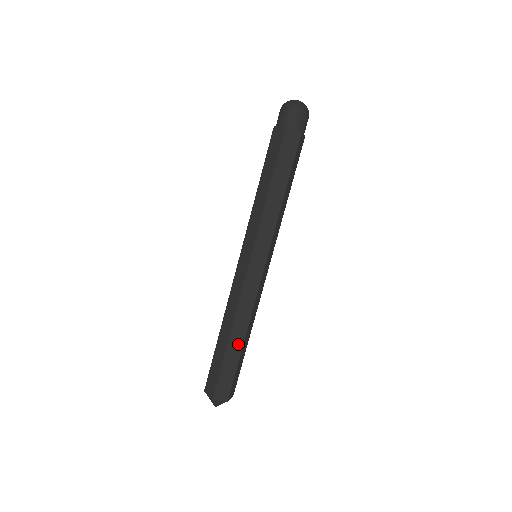
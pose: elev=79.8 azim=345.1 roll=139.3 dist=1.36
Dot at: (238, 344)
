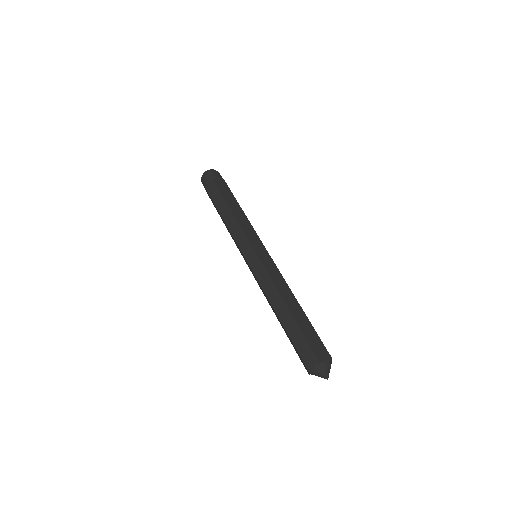
Dot at: (286, 314)
